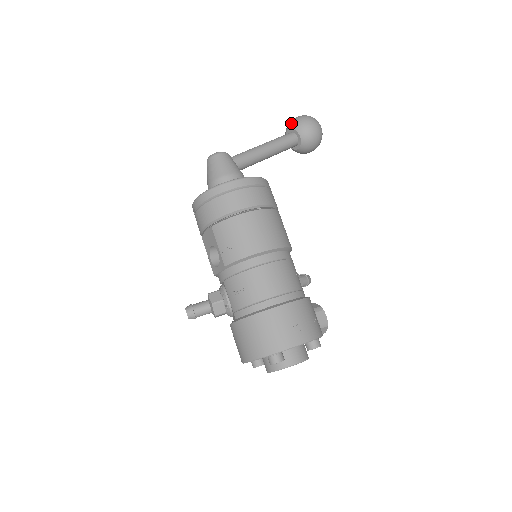
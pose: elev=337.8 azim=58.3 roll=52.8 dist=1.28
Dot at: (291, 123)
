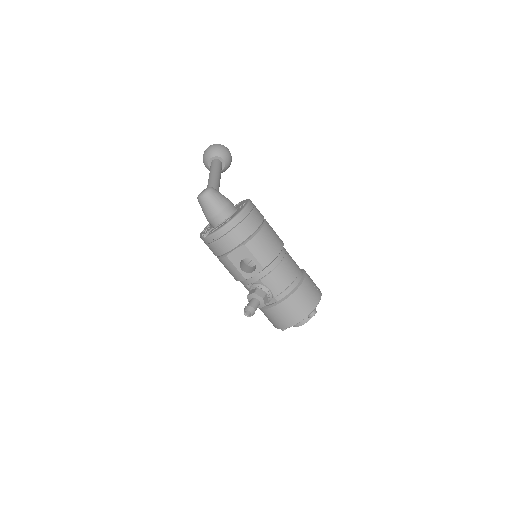
Dot at: (213, 152)
